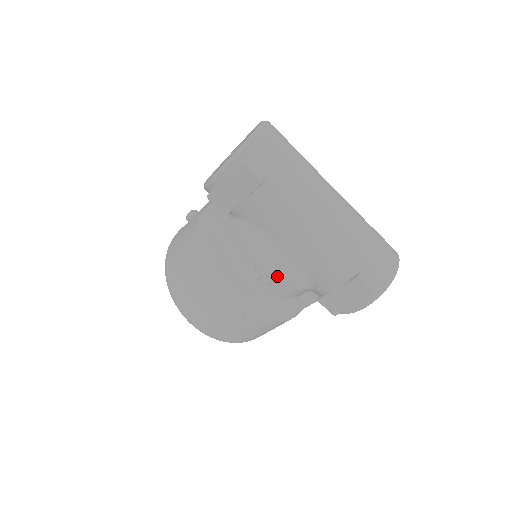
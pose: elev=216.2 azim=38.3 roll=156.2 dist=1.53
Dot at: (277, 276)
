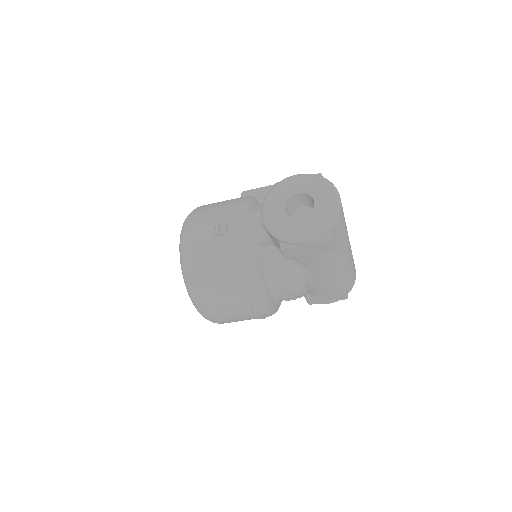
Dot at: (301, 296)
